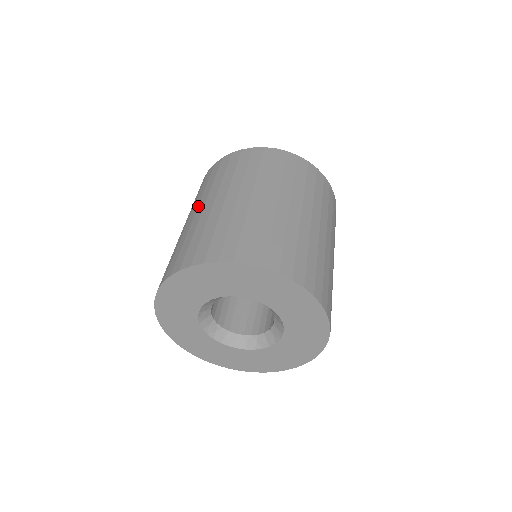
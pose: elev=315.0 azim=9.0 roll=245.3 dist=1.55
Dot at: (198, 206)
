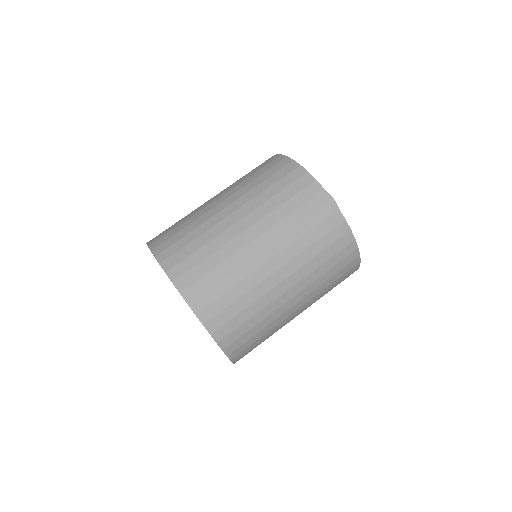
Dot at: (219, 194)
